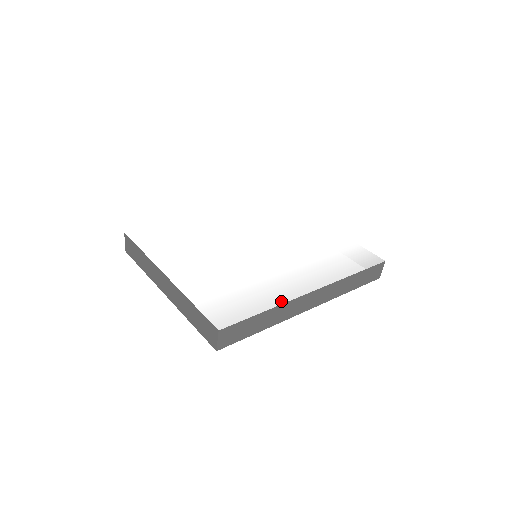
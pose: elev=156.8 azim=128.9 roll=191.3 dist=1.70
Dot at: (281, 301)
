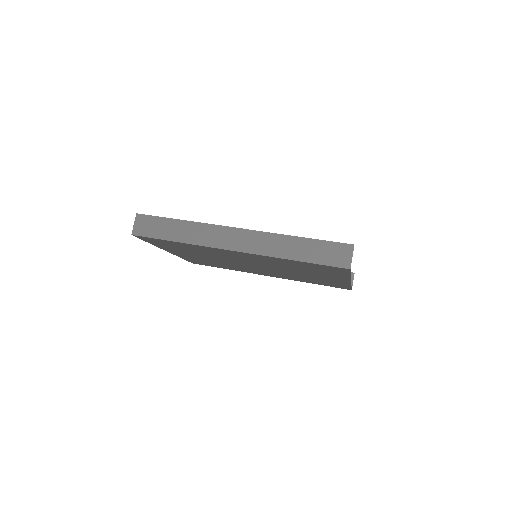
Dot at: (202, 223)
